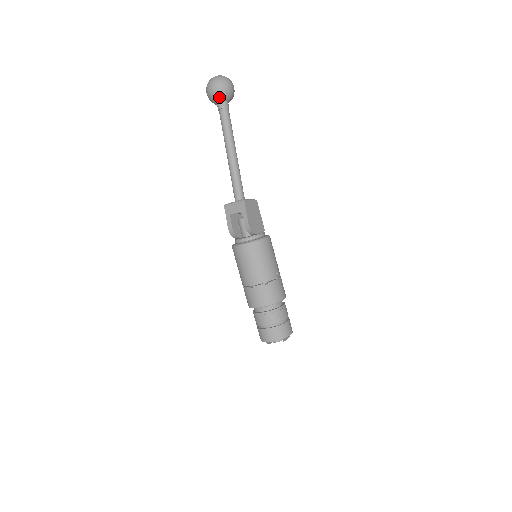
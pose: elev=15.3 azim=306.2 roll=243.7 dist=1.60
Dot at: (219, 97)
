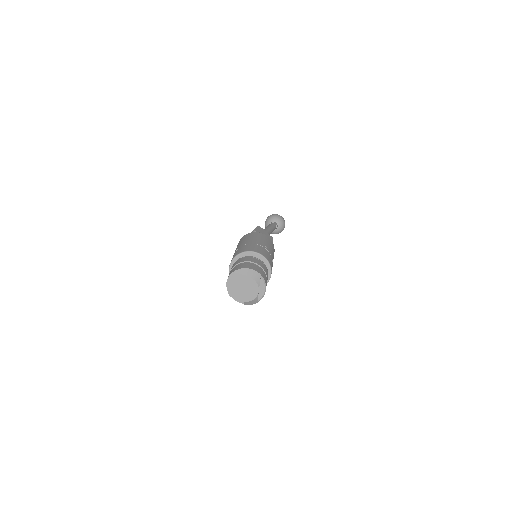
Dot at: (271, 219)
